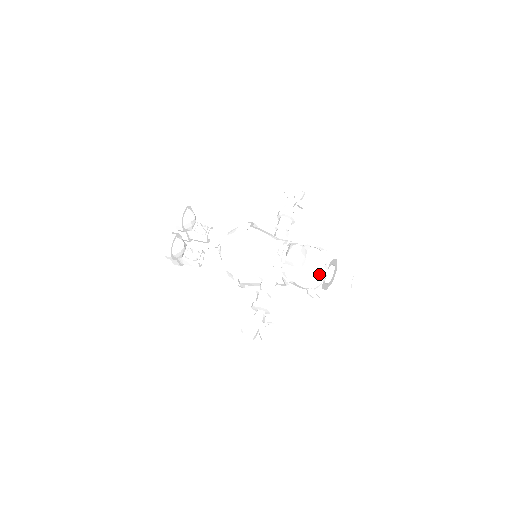
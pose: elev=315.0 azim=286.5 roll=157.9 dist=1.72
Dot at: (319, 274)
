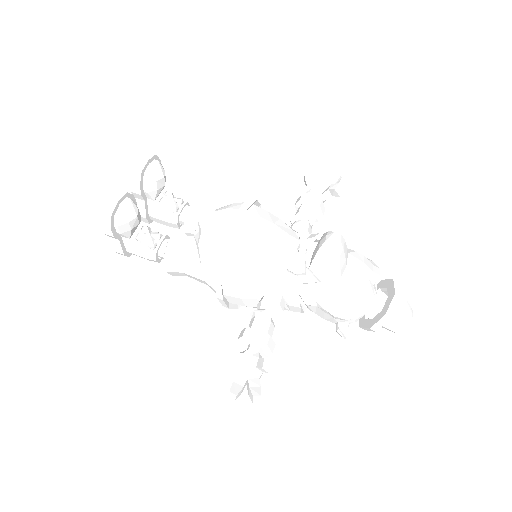
Dot at: (365, 296)
